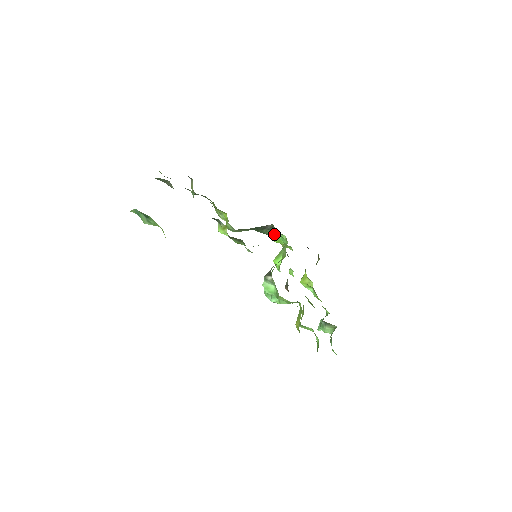
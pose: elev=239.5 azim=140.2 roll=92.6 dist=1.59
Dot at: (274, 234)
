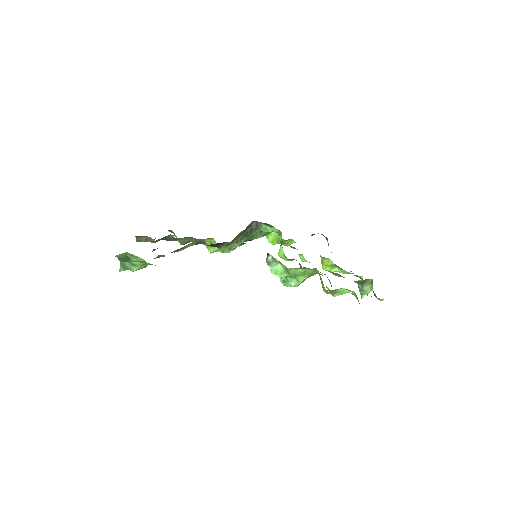
Dot at: (263, 230)
